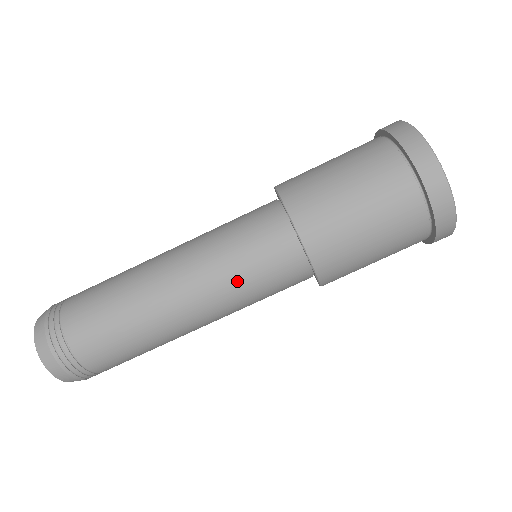
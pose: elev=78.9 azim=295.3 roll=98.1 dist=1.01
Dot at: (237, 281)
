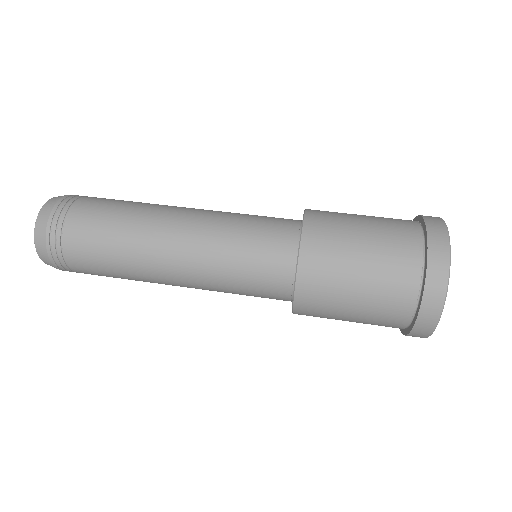
Dot at: occluded
